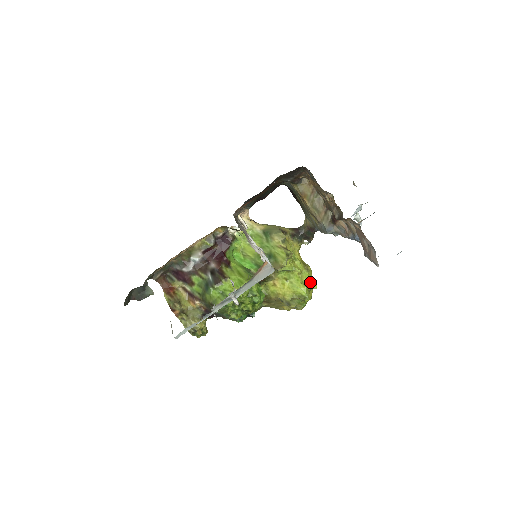
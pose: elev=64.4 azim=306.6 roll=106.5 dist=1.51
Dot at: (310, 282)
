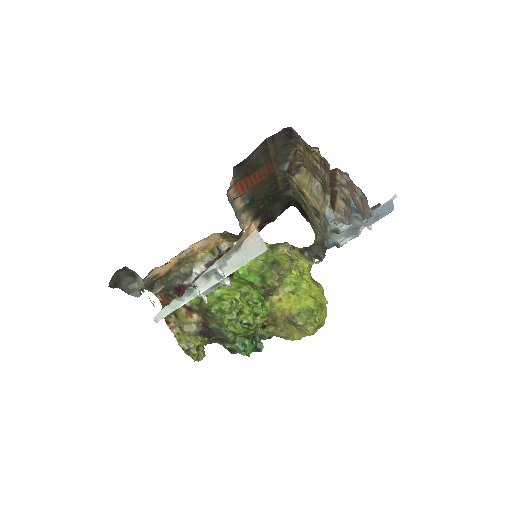
Dot at: (320, 297)
